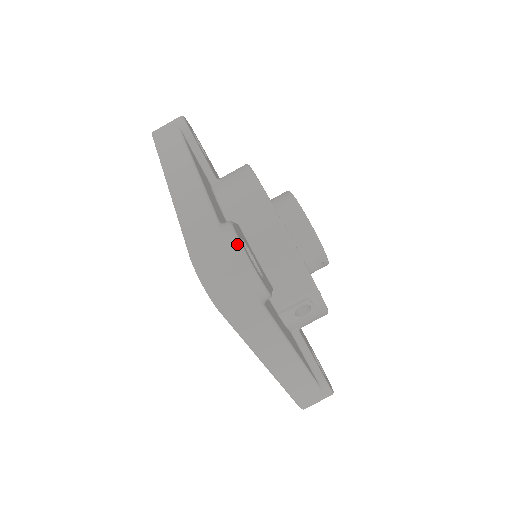
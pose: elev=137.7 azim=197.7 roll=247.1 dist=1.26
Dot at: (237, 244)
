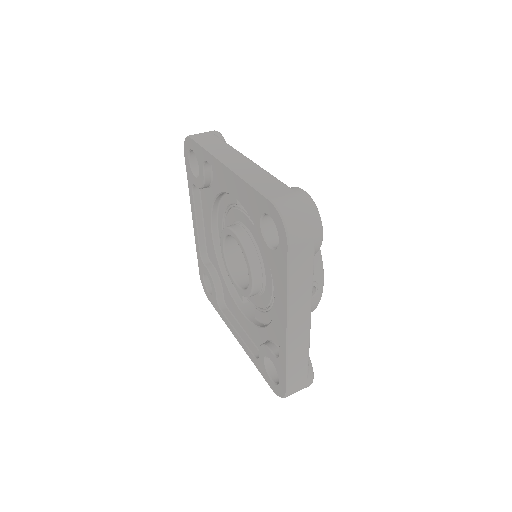
Dot at: (310, 197)
